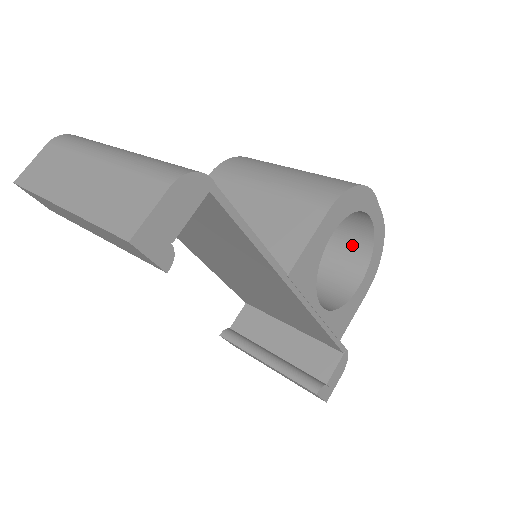
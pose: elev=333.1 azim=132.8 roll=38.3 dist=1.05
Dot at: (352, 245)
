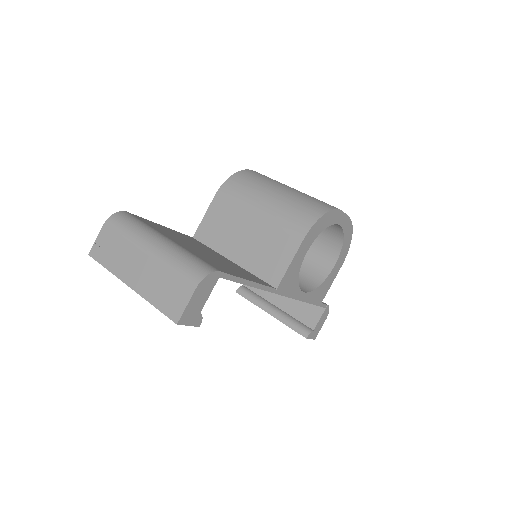
Dot at: (328, 235)
